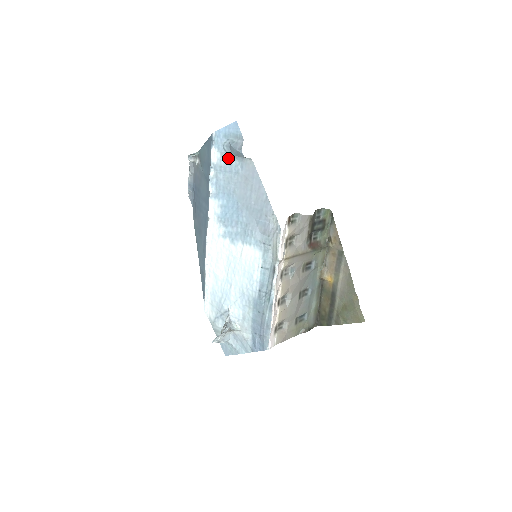
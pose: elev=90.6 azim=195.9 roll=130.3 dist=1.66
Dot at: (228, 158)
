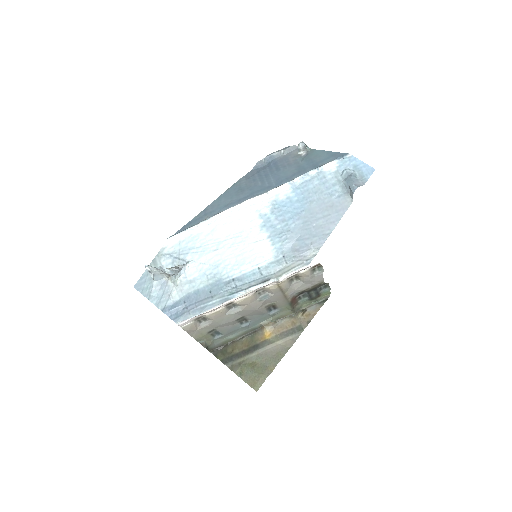
Dot at: (338, 179)
